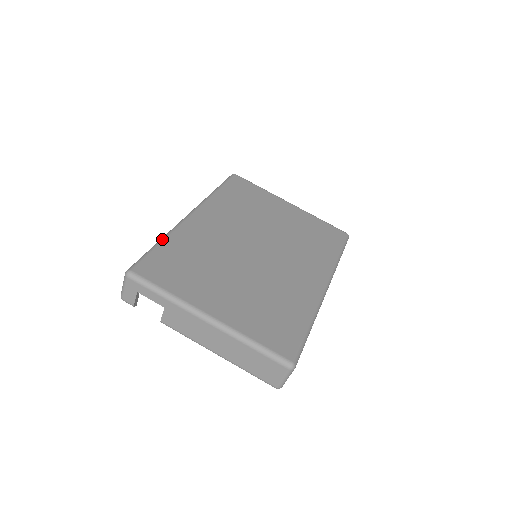
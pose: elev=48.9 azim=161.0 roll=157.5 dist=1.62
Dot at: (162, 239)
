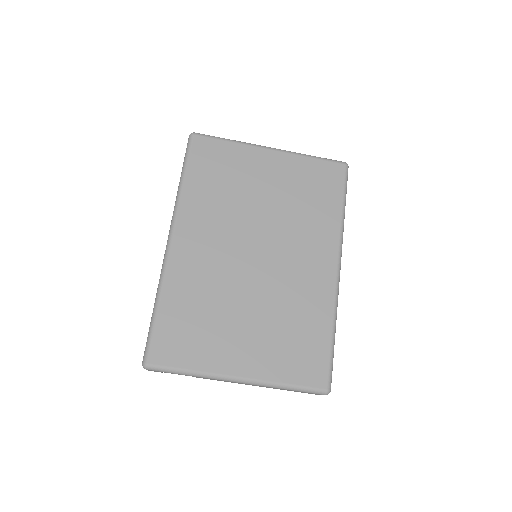
Dot at: (157, 301)
